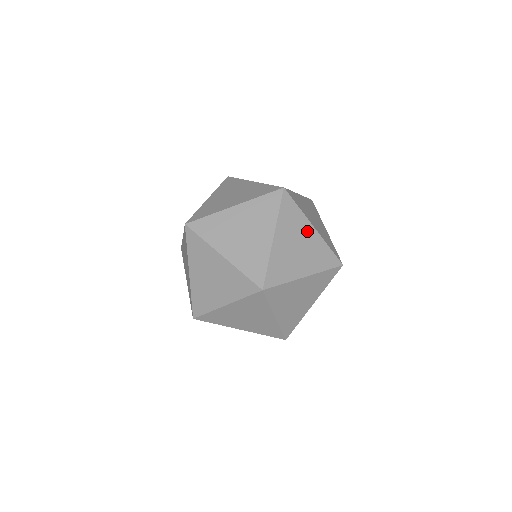
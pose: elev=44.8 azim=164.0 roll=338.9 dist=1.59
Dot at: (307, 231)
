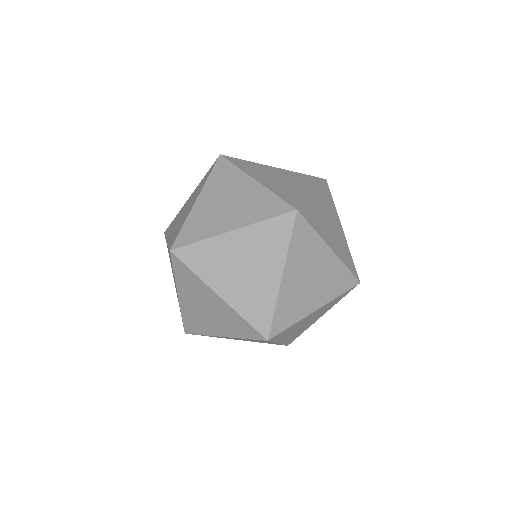
Dot at: (273, 170)
